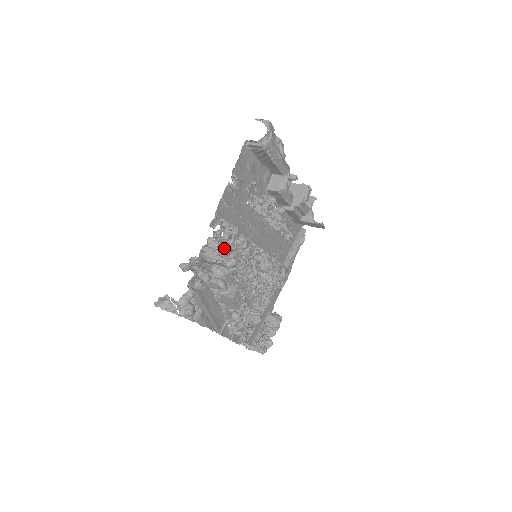
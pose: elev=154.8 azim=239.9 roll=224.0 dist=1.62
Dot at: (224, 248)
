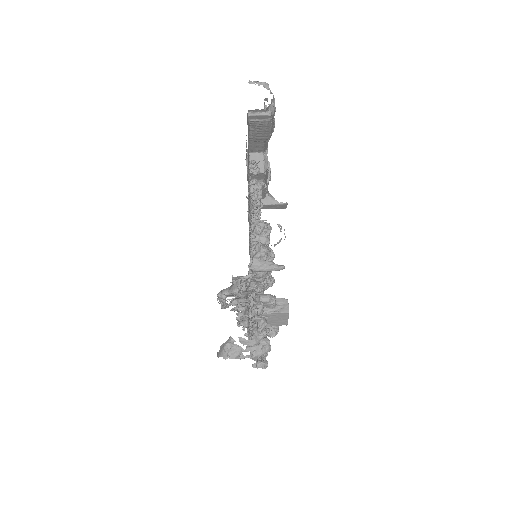
Dot at: (270, 253)
